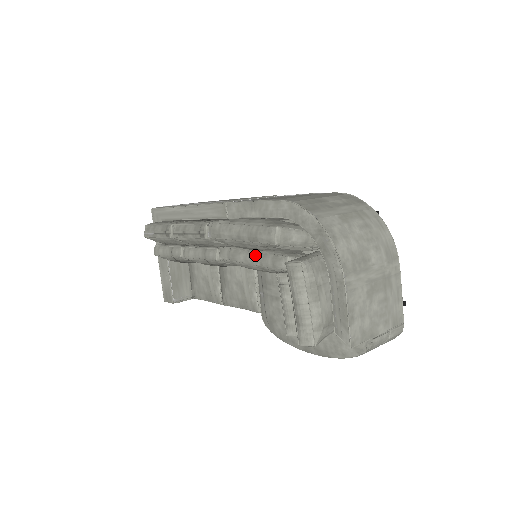
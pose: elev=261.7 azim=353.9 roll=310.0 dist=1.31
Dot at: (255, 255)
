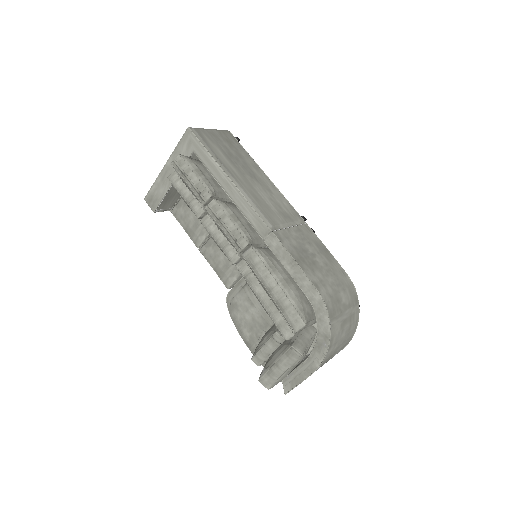
Dot at: (269, 302)
